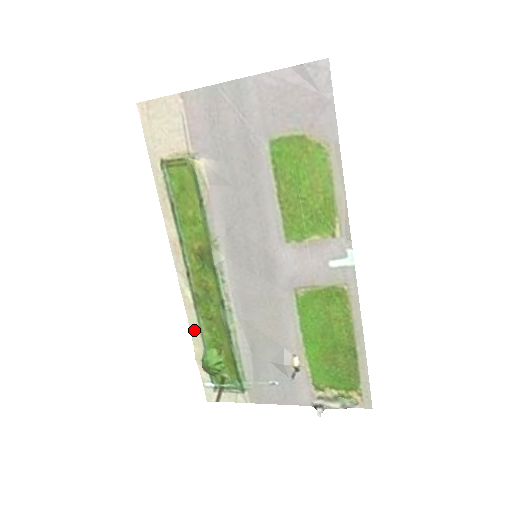
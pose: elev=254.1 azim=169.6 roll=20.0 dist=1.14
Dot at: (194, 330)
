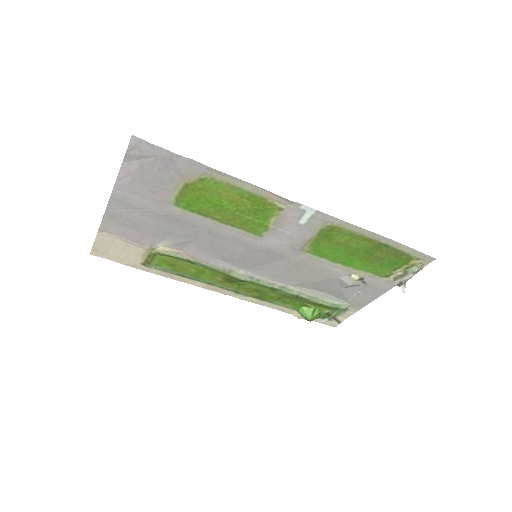
Dot at: (279, 309)
